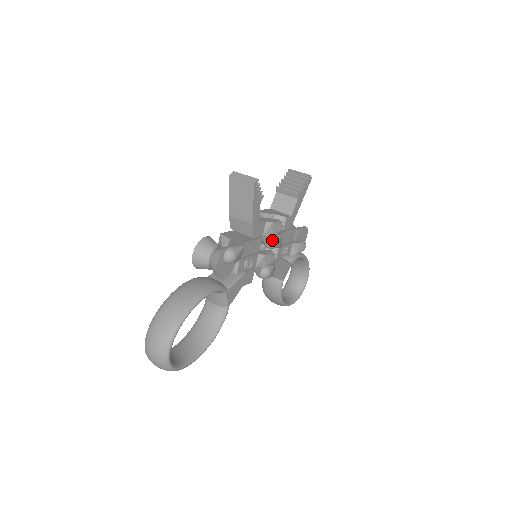
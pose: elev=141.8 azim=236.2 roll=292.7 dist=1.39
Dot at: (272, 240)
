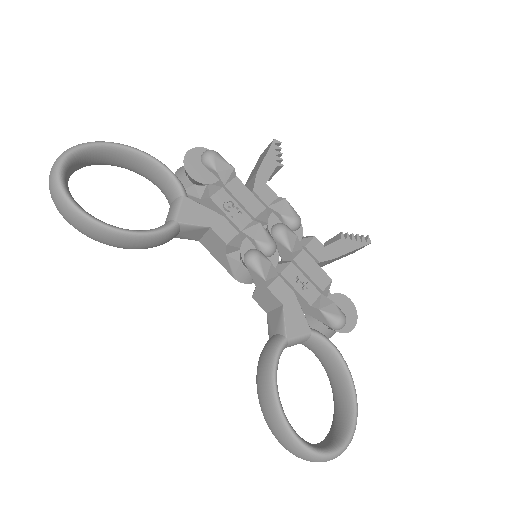
Dot at: (279, 223)
